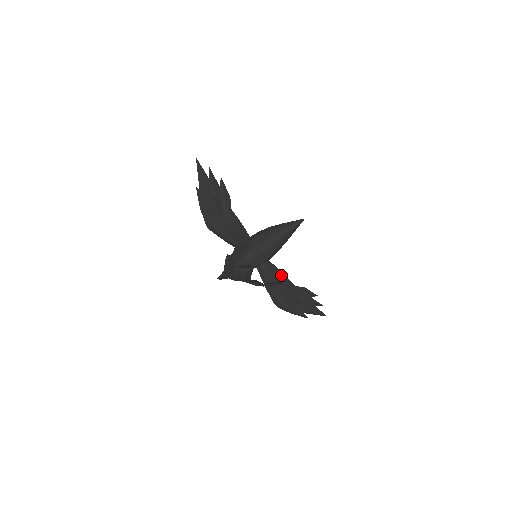
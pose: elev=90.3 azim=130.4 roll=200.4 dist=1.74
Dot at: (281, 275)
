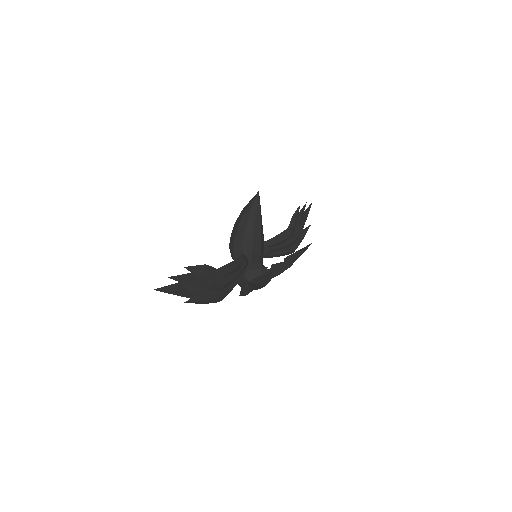
Dot at: (279, 237)
